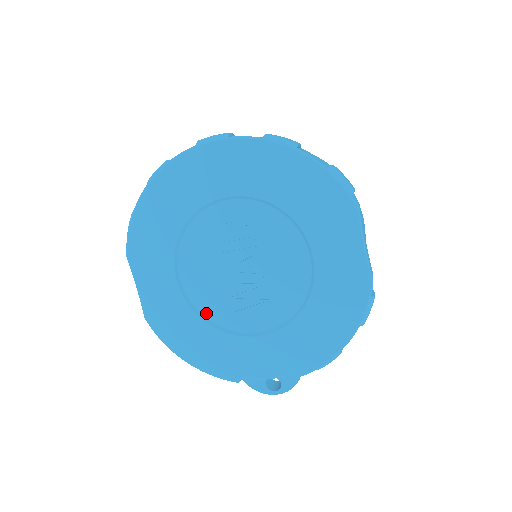
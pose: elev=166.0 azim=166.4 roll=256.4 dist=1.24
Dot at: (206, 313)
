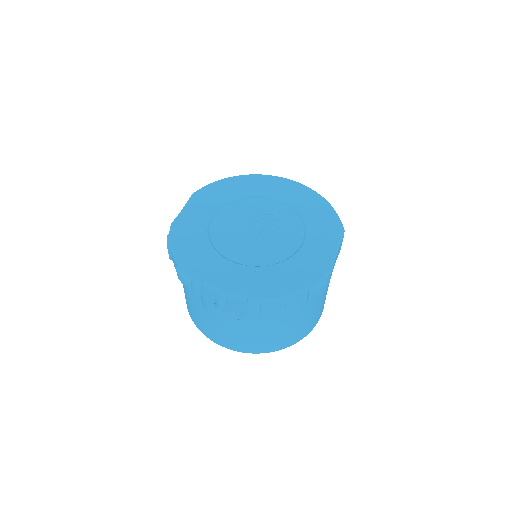
Dot at: (214, 240)
